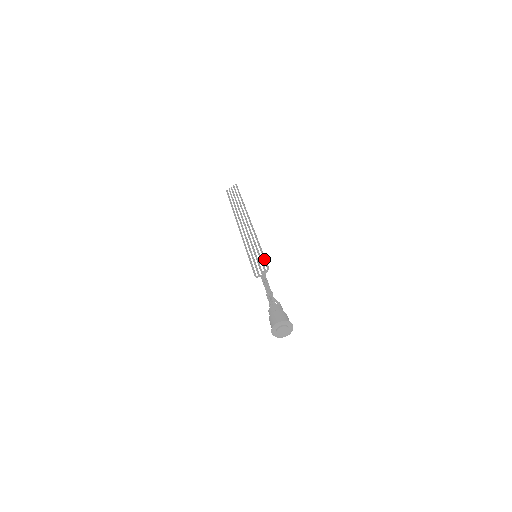
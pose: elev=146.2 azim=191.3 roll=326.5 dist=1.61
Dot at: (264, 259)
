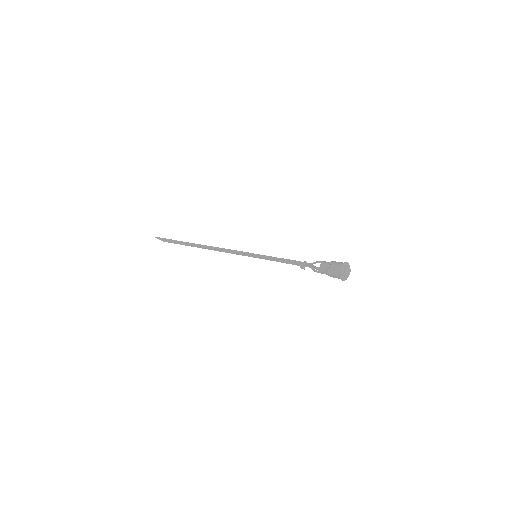
Dot at: occluded
